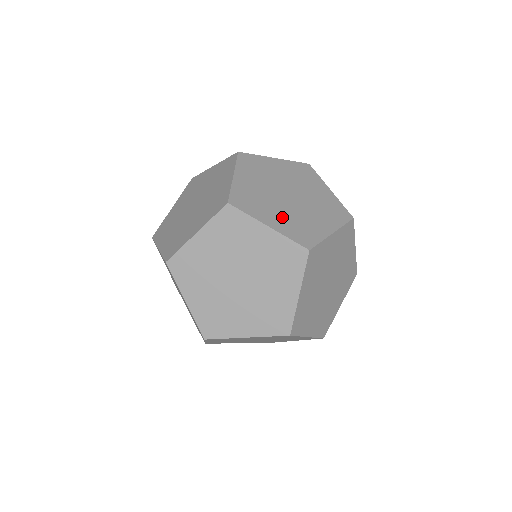
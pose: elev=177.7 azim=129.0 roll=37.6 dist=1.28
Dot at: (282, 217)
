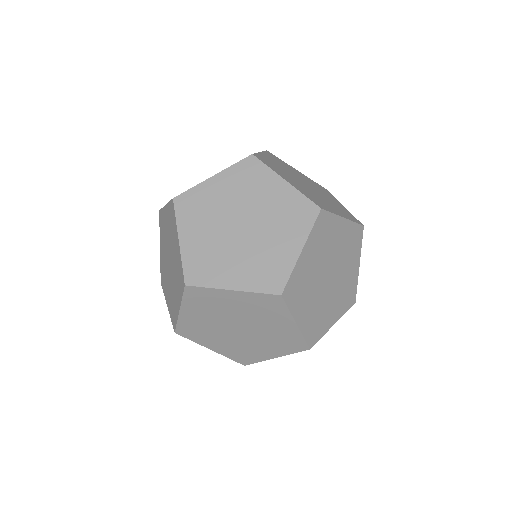
Dot at: (299, 186)
